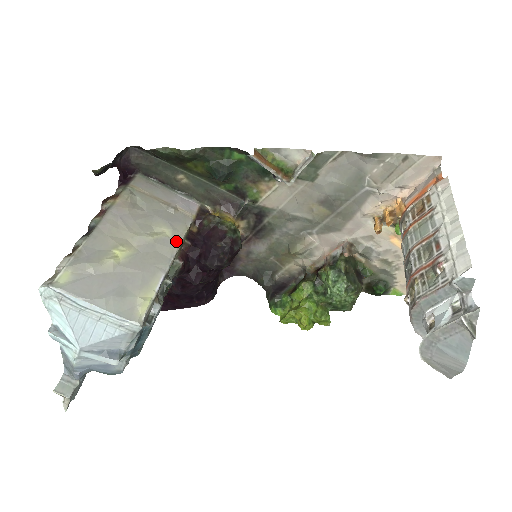
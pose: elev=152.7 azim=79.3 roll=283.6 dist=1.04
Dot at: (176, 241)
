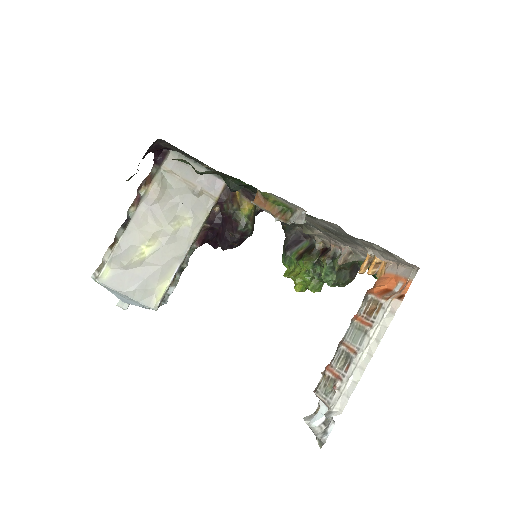
Dot at: (195, 230)
